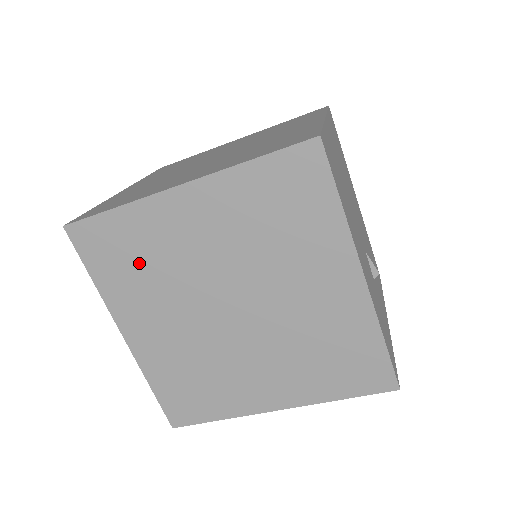
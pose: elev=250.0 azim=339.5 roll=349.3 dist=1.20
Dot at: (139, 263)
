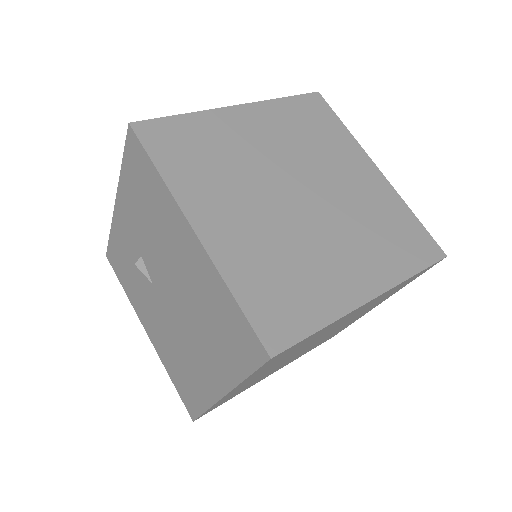
Dot at: (208, 156)
